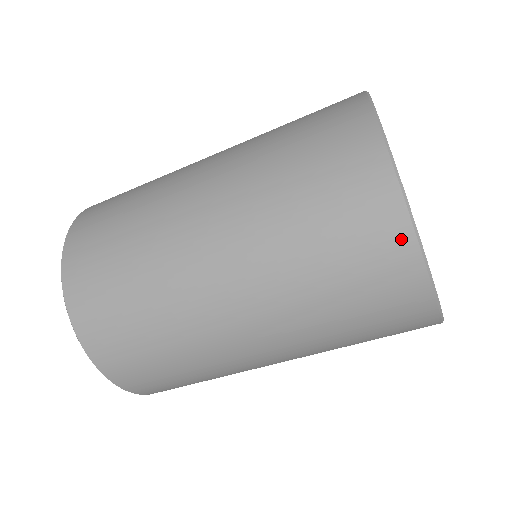
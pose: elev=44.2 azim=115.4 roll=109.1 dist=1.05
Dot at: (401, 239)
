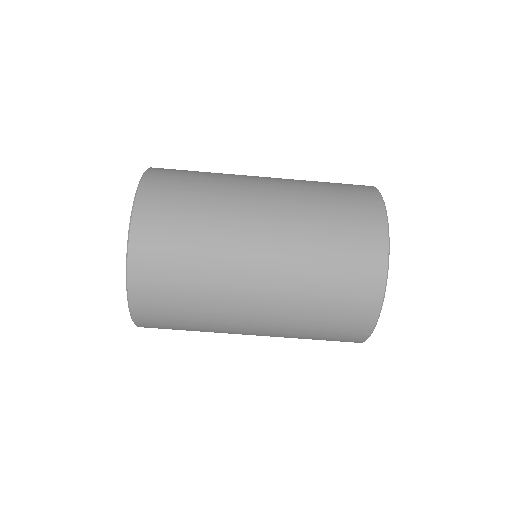
Dot at: (380, 231)
